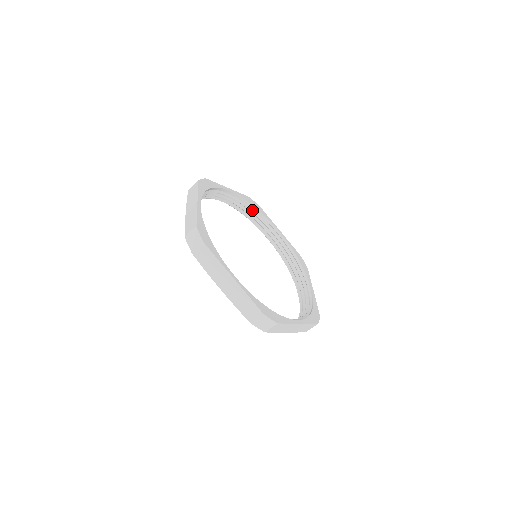
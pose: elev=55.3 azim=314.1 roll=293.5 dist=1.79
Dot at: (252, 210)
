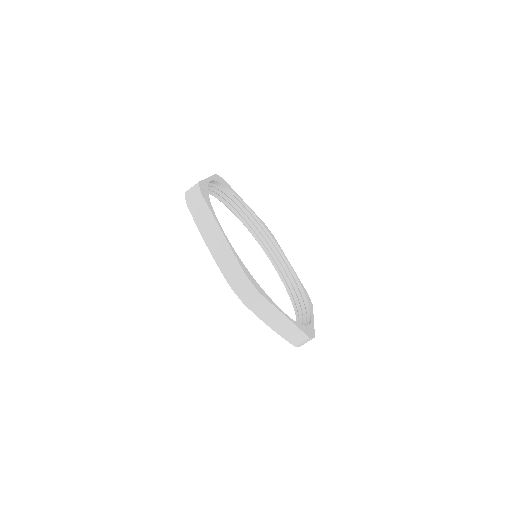
Dot at: (222, 189)
